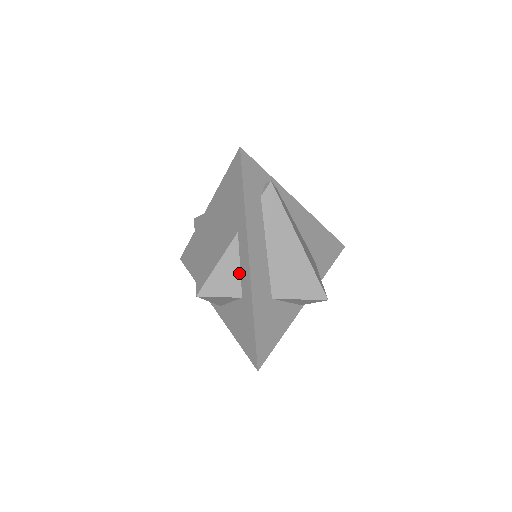
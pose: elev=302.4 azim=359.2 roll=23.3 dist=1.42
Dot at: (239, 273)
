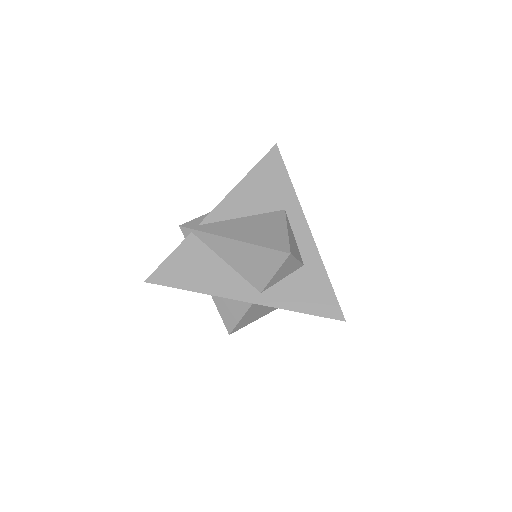
Dot at: (296, 243)
